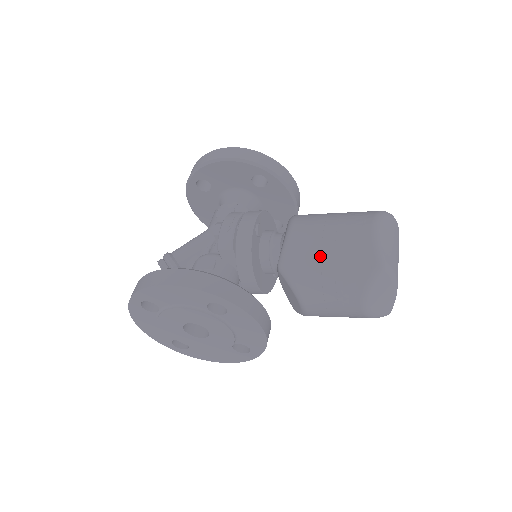
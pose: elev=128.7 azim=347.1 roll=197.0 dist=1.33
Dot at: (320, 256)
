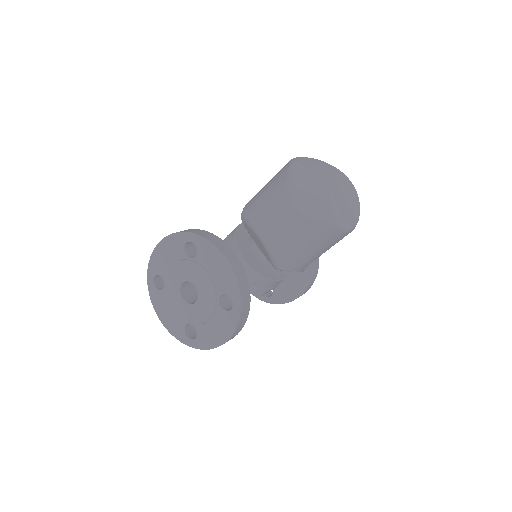
Dot at: (261, 190)
